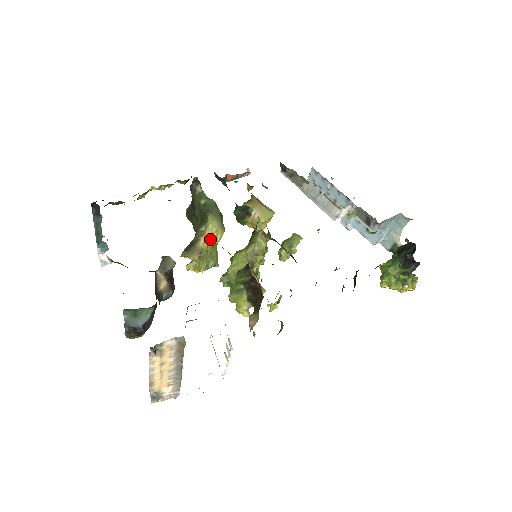
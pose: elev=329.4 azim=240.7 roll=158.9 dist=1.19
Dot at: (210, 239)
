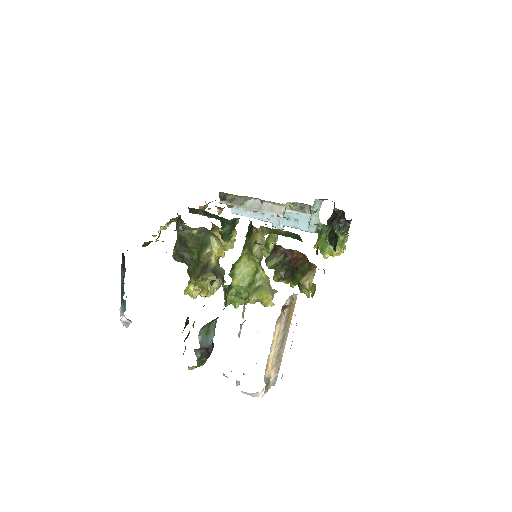
Dot at: (217, 257)
